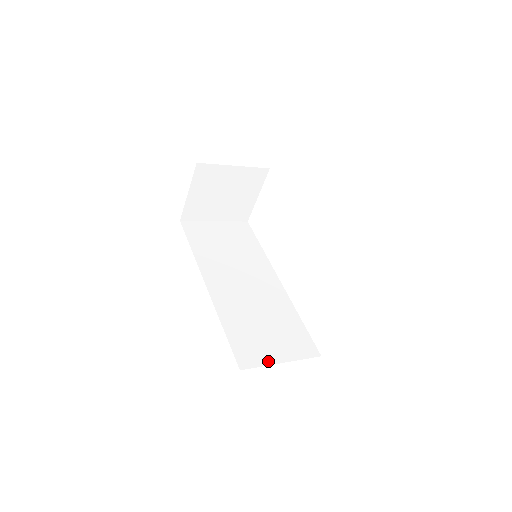
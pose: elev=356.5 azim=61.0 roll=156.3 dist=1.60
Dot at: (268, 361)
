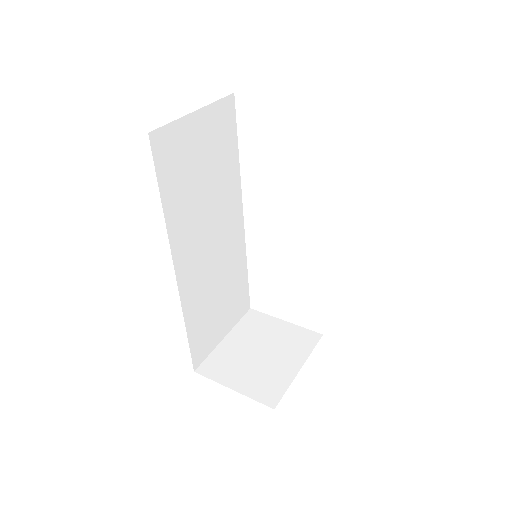
Dot at: (215, 344)
